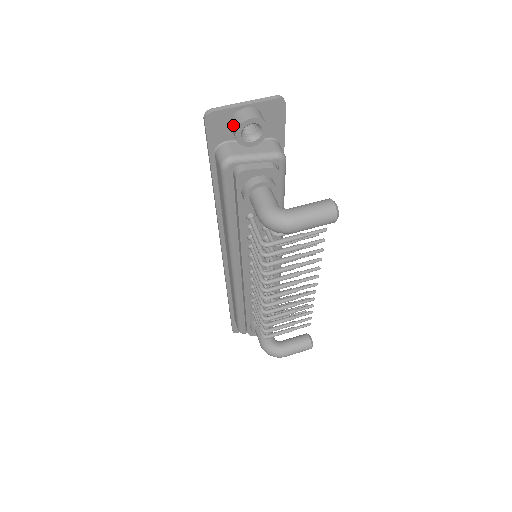
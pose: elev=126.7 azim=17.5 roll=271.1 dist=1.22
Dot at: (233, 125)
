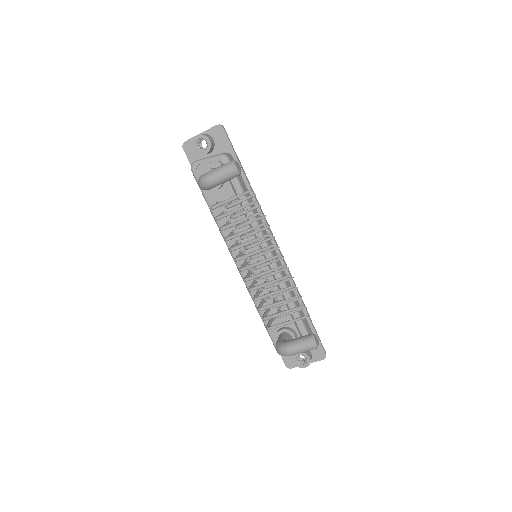
Dot at: occluded
